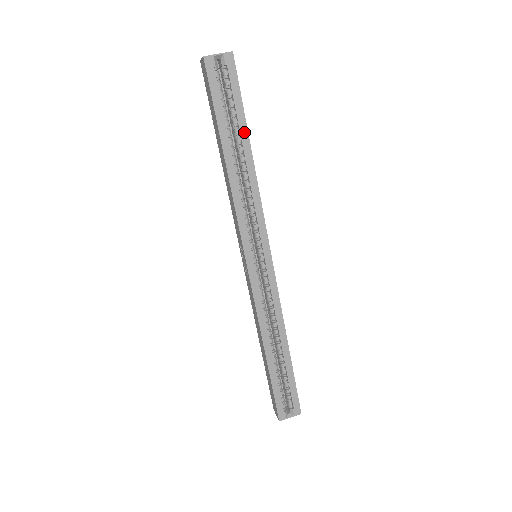
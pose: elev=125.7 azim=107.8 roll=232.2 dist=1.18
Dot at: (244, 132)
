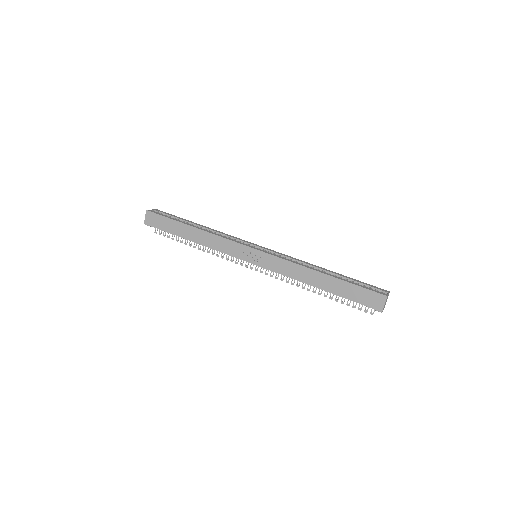
Dot at: (191, 222)
